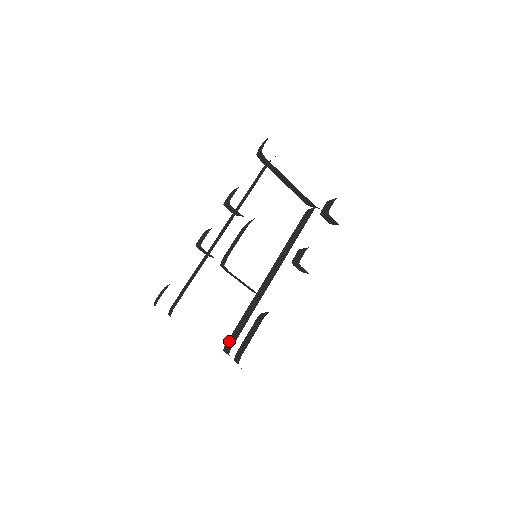
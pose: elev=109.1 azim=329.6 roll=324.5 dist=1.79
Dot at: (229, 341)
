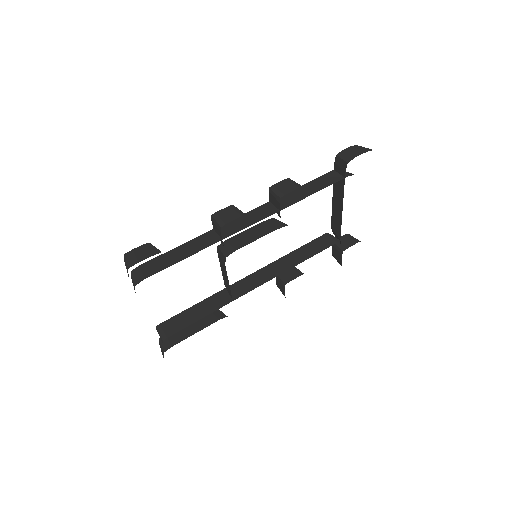
Dot at: (169, 323)
